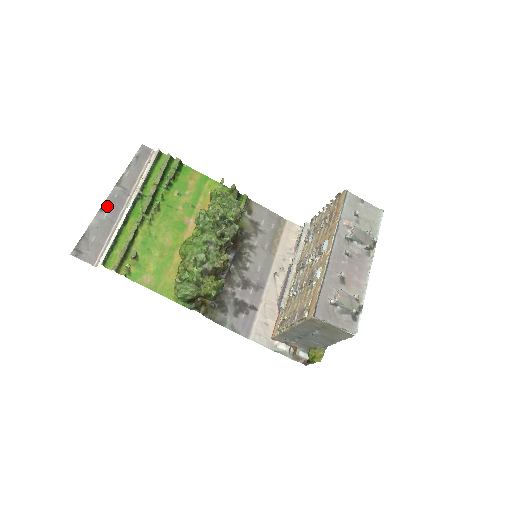
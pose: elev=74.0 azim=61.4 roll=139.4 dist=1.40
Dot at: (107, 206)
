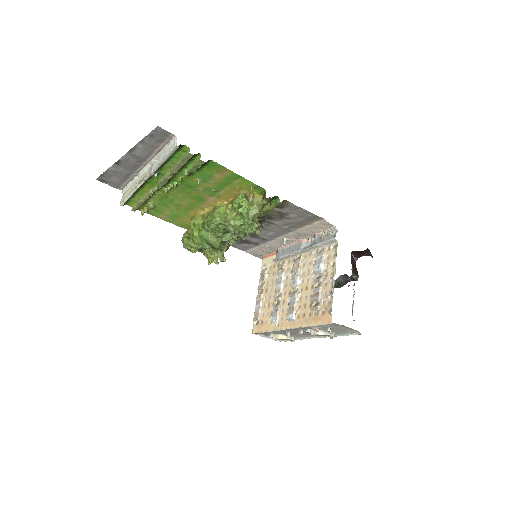
Dot at: (122, 163)
